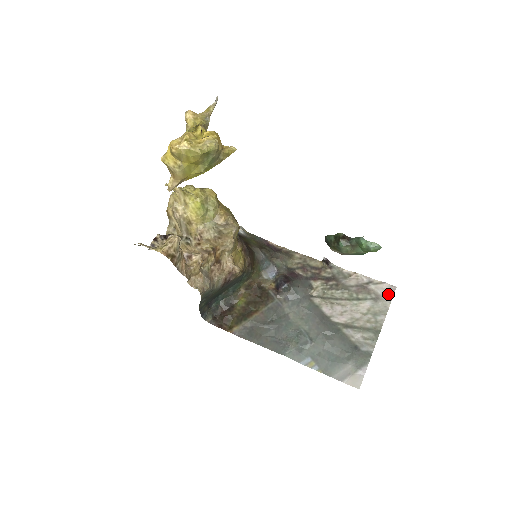
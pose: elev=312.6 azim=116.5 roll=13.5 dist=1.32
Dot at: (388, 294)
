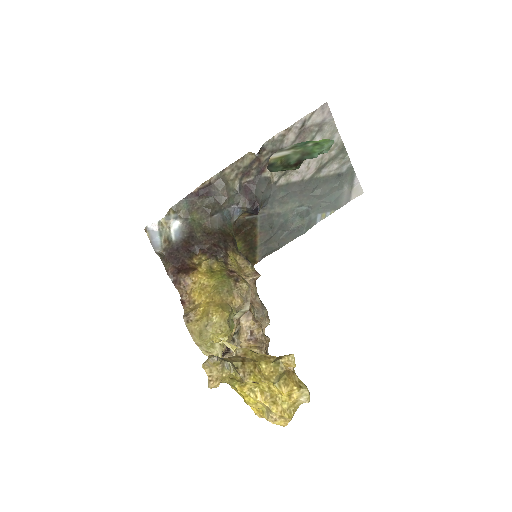
Dot at: (326, 115)
